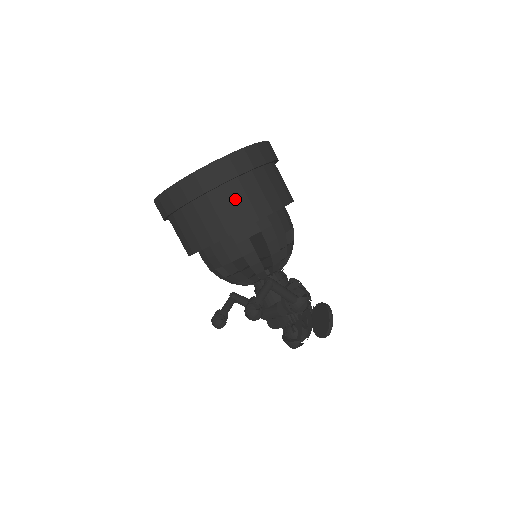
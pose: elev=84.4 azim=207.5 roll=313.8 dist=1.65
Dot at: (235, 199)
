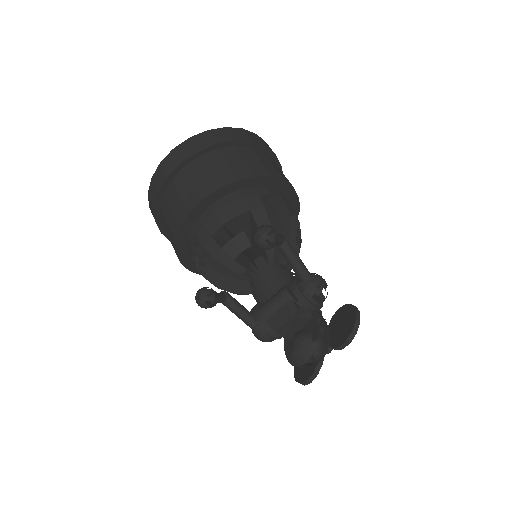
Dot at: (247, 157)
